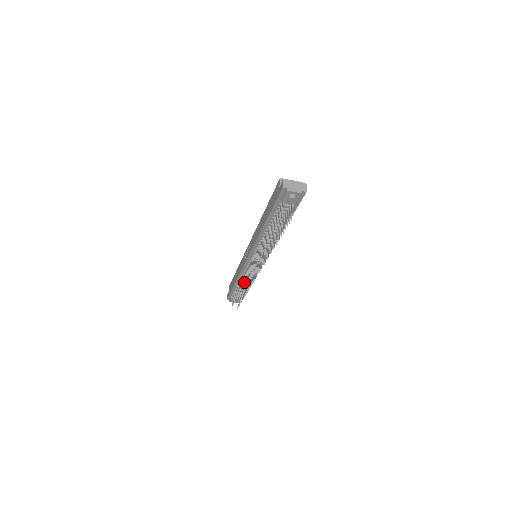
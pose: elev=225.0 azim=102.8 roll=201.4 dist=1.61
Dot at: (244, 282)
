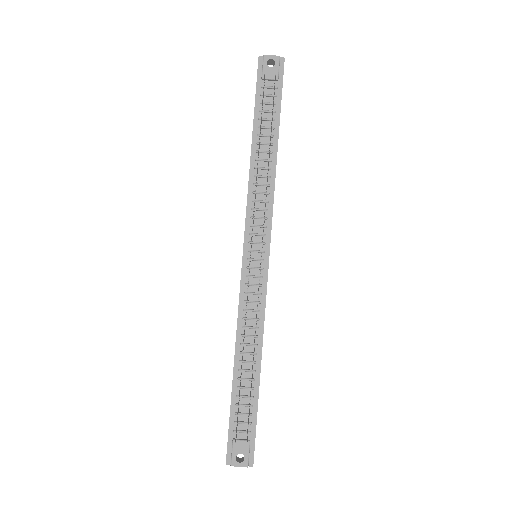
Dot at: occluded
